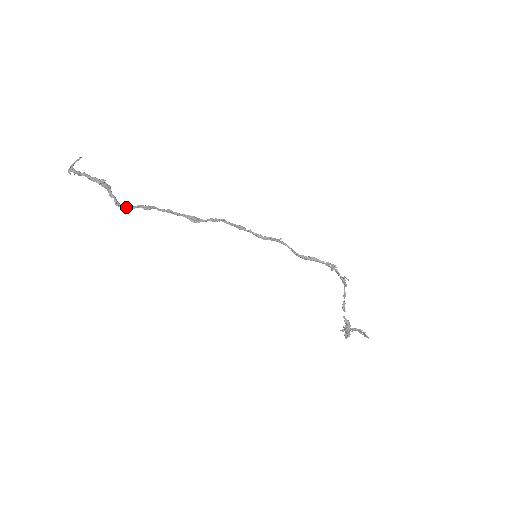
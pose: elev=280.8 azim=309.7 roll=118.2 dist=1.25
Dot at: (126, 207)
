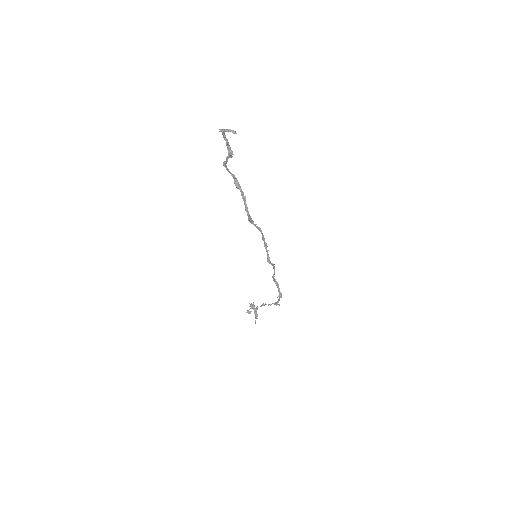
Dot at: (227, 169)
